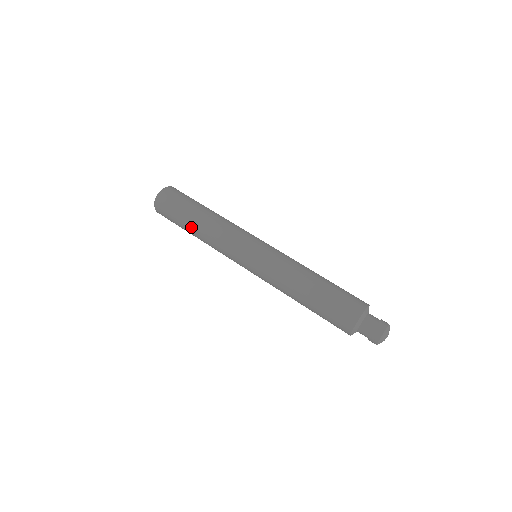
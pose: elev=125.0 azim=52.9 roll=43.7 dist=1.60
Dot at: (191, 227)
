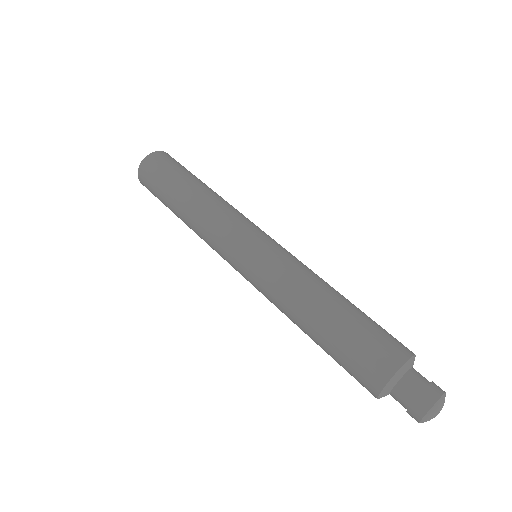
Dot at: occluded
